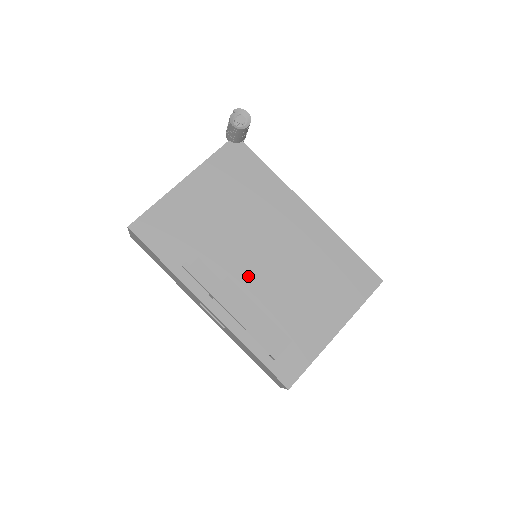
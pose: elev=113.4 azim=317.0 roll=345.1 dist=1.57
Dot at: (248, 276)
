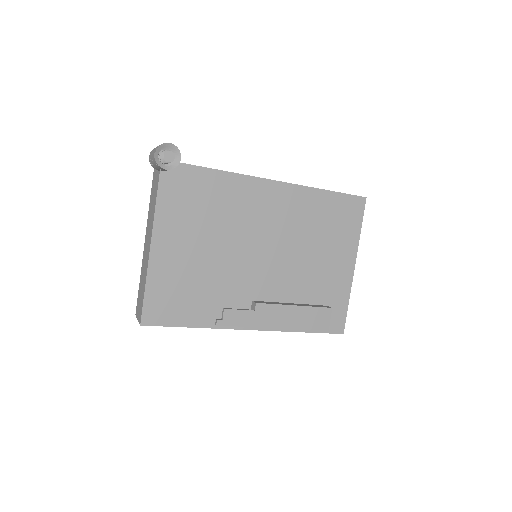
Dot at: (264, 281)
